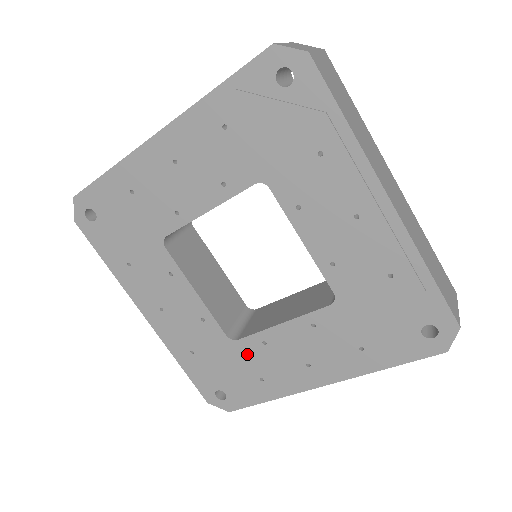
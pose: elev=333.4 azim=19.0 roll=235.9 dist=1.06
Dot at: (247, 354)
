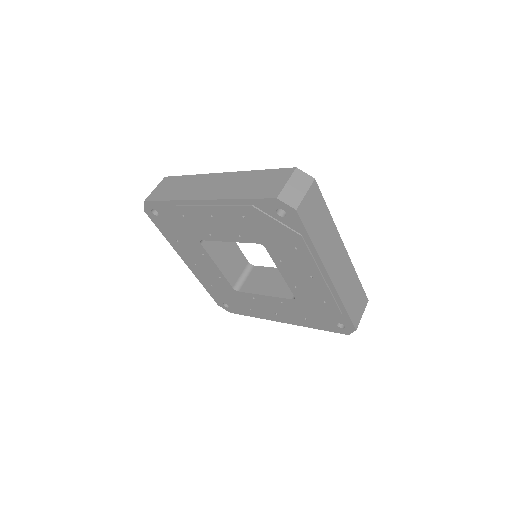
Dot at: (243, 298)
